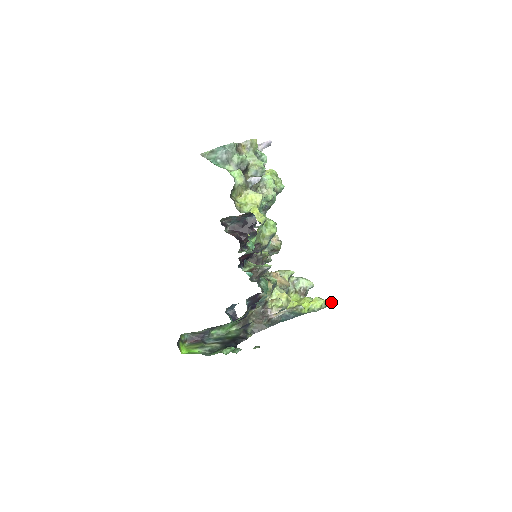
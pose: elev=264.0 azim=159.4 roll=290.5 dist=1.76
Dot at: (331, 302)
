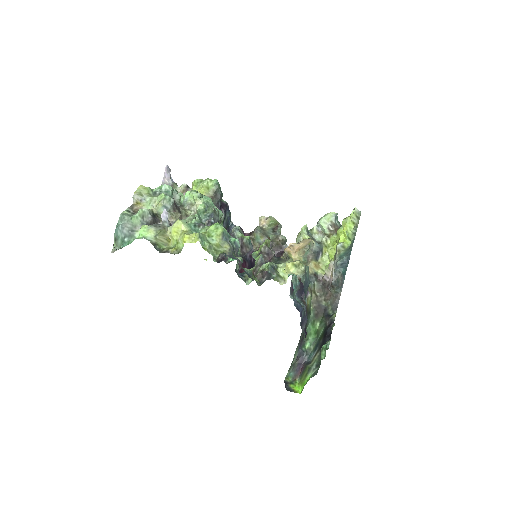
Dot at: (357, 210)
